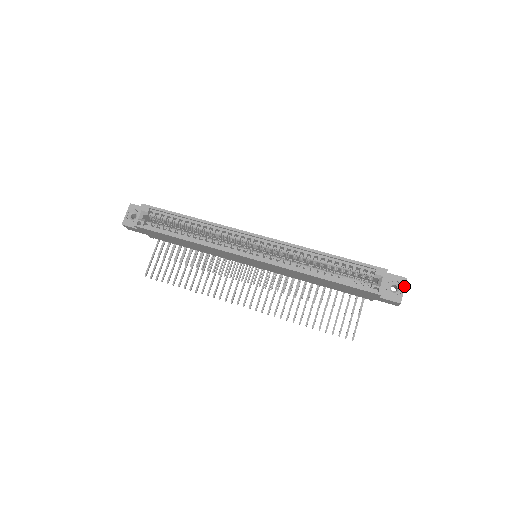
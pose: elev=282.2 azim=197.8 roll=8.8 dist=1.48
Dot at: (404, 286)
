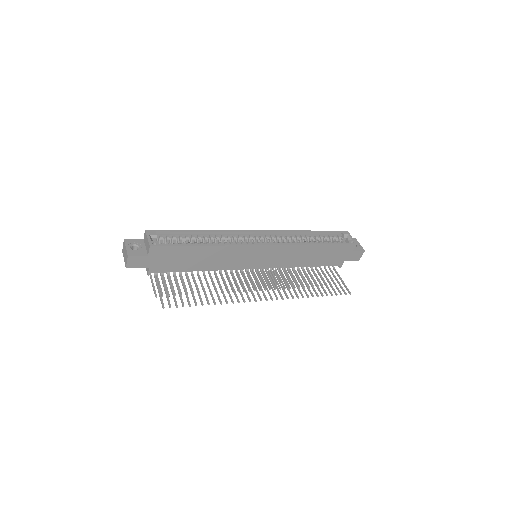
Dot at: (358, 242)
